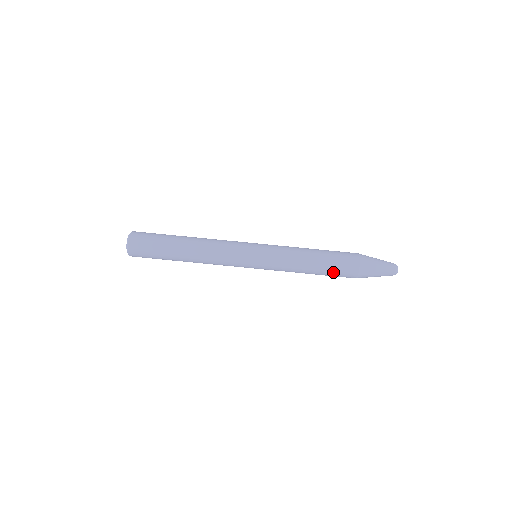
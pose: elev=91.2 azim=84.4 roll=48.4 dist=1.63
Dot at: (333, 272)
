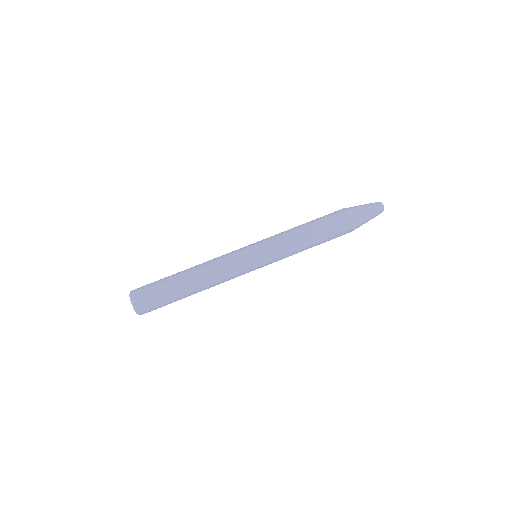
Dot at: (331, 232)
